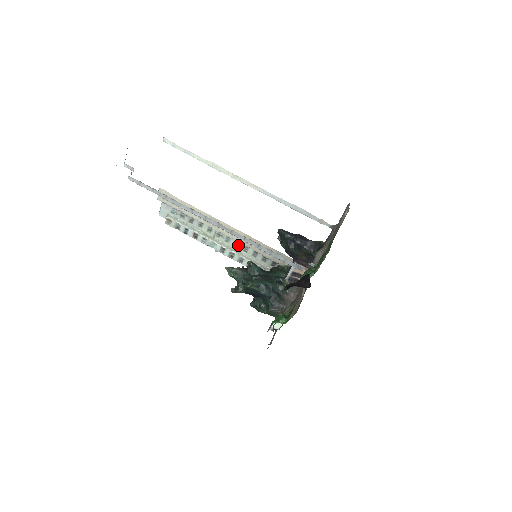
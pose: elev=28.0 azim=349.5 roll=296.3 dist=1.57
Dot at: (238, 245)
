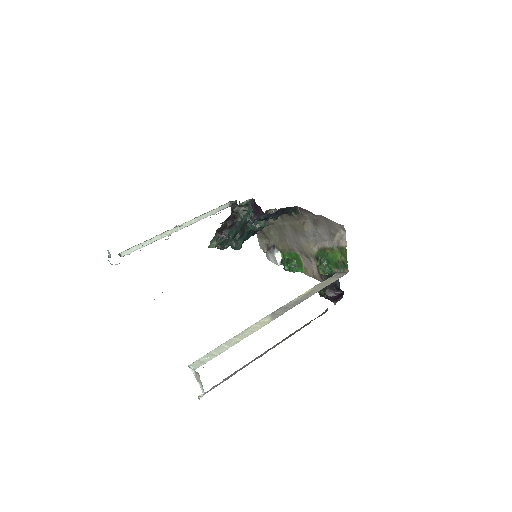
Dot at: occluded
